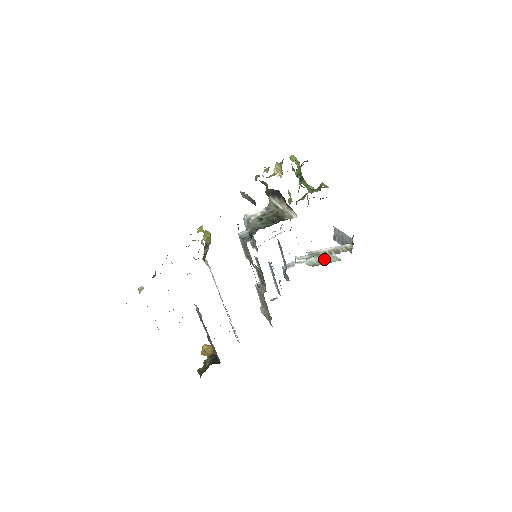
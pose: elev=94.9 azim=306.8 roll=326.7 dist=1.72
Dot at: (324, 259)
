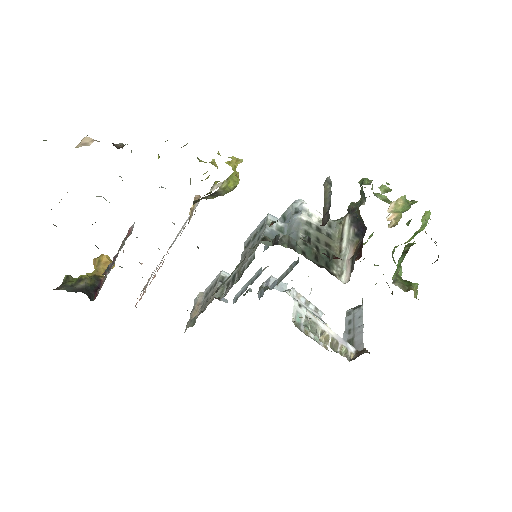
Dot at: occluded
